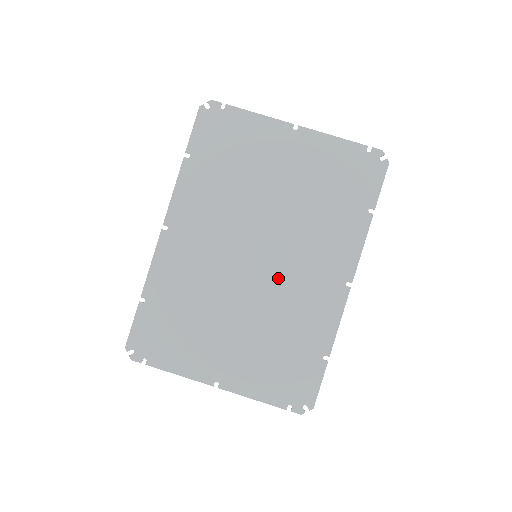
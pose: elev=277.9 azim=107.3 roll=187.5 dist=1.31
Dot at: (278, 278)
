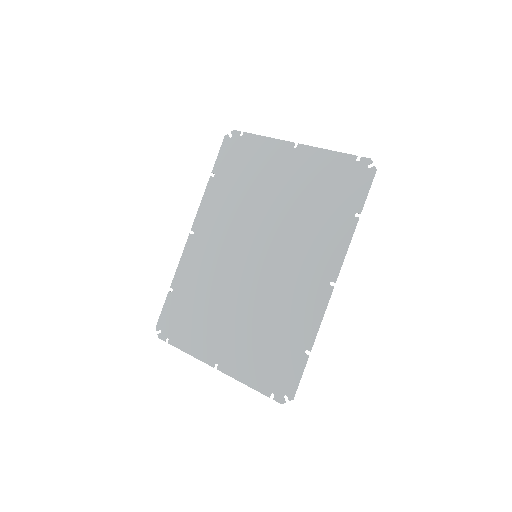
Dot at: (272, 276)
